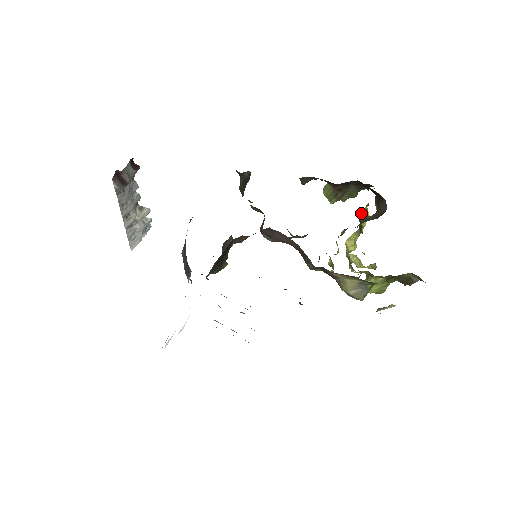
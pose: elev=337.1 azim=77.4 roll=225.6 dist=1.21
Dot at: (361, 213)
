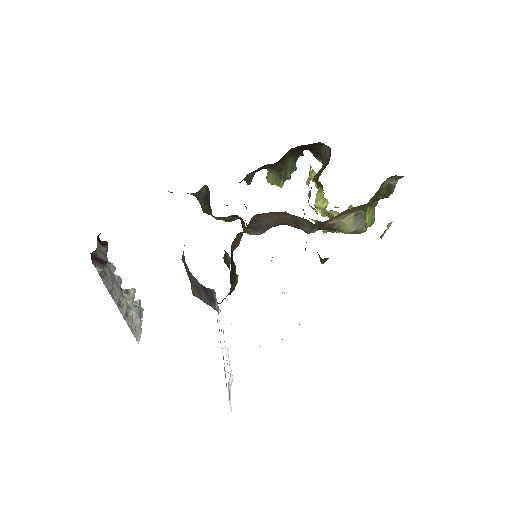
Dot at: (309, 179)
